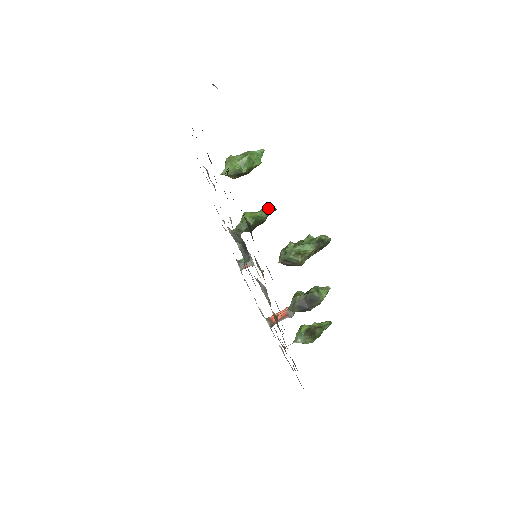
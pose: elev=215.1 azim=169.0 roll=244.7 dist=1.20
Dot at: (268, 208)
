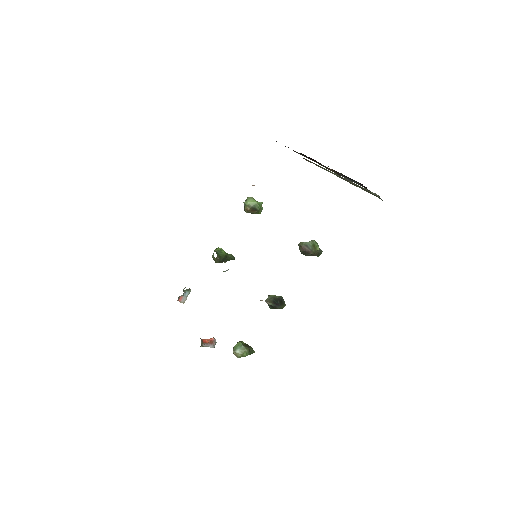
Dot at: occluded
